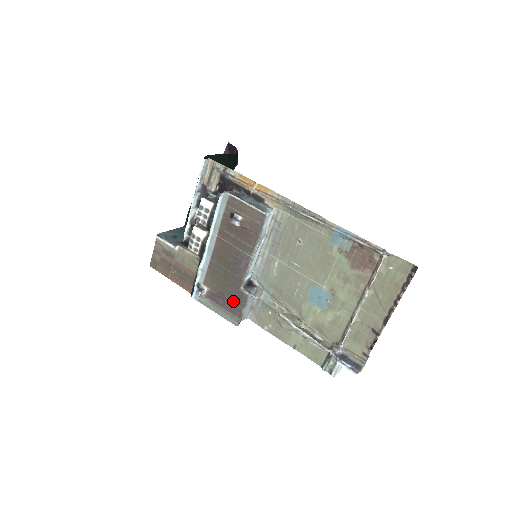
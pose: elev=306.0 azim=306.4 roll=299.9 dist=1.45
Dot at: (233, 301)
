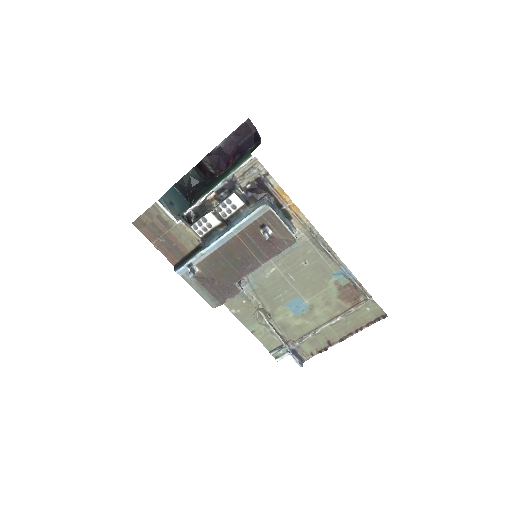
Dot at: (222, 289)
